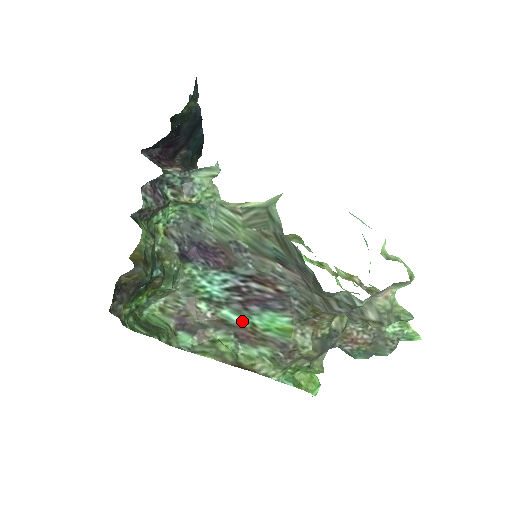
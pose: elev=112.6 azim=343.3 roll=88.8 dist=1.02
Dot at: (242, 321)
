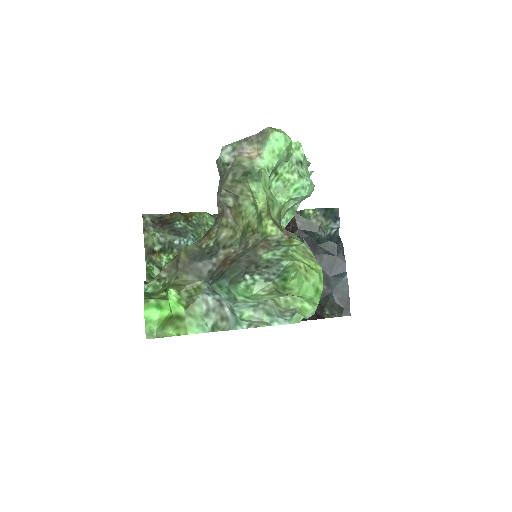
Dot at: occluded
